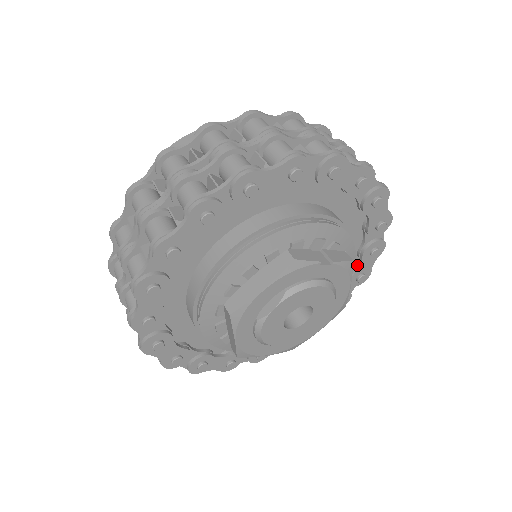
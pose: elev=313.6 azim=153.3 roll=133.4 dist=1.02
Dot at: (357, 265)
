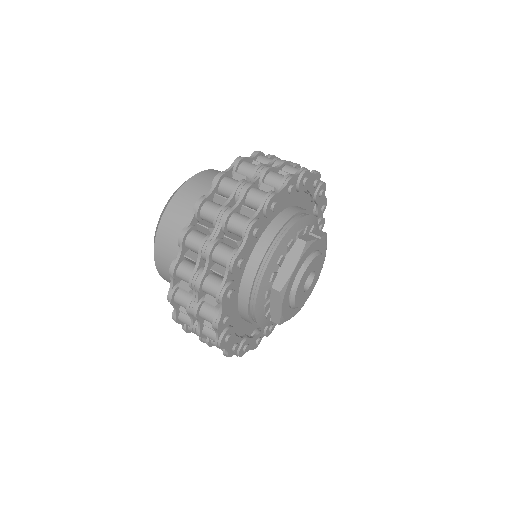
Dot at: occluded
